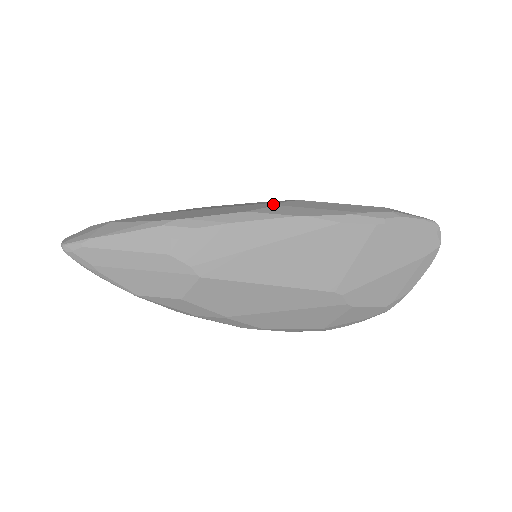
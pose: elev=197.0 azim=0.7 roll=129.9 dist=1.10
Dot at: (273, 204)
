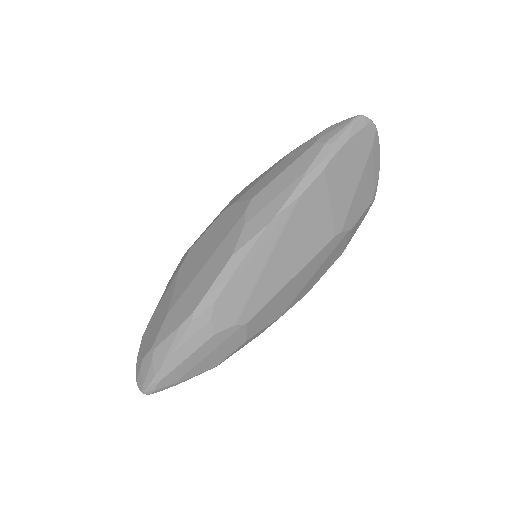
Dot at: (240, 226)
